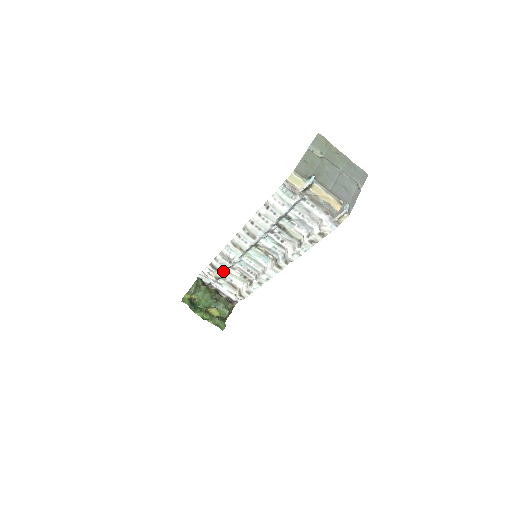
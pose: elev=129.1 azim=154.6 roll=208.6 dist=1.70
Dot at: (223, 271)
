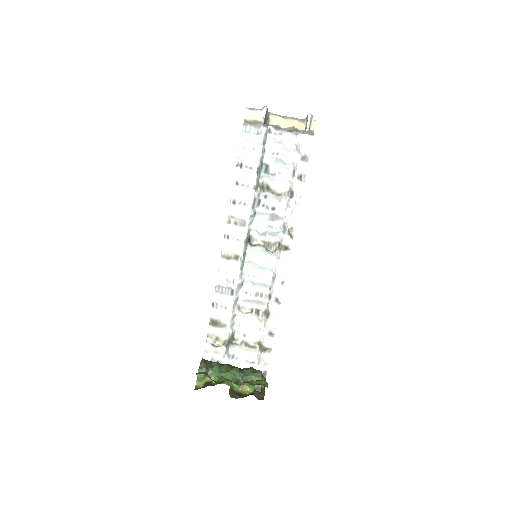
Dot at: (229, 320)
